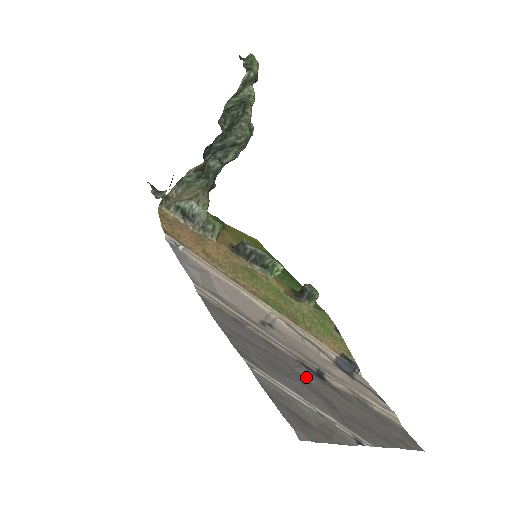
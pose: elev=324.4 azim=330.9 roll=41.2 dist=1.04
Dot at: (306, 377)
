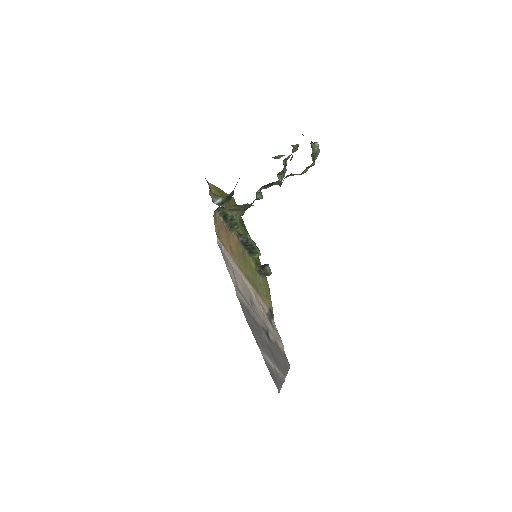
Dot at: (267, 341)
